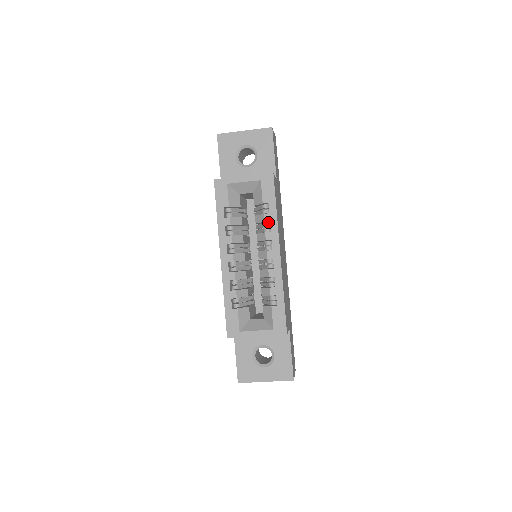
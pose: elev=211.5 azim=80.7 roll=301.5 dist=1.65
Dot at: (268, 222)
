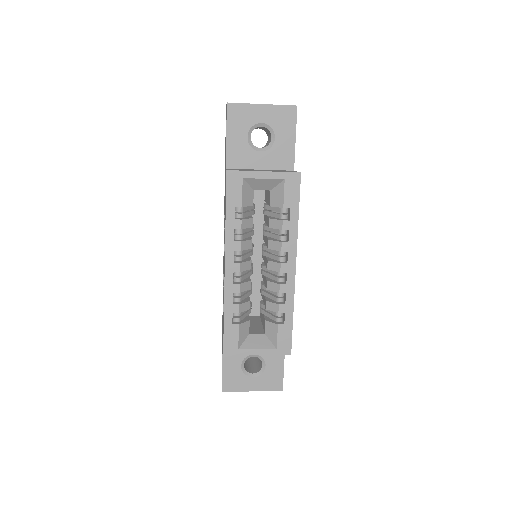
Dot at: (285, 229)
